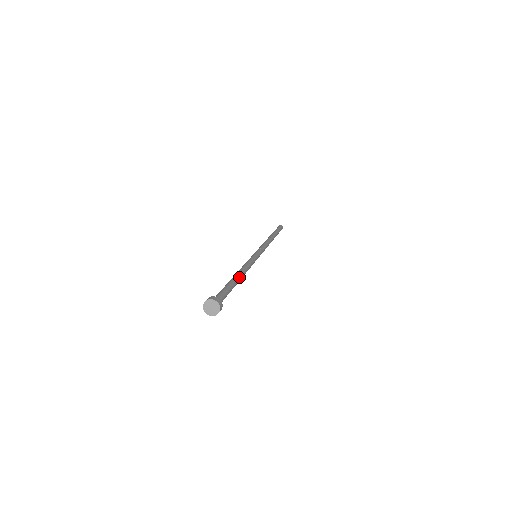
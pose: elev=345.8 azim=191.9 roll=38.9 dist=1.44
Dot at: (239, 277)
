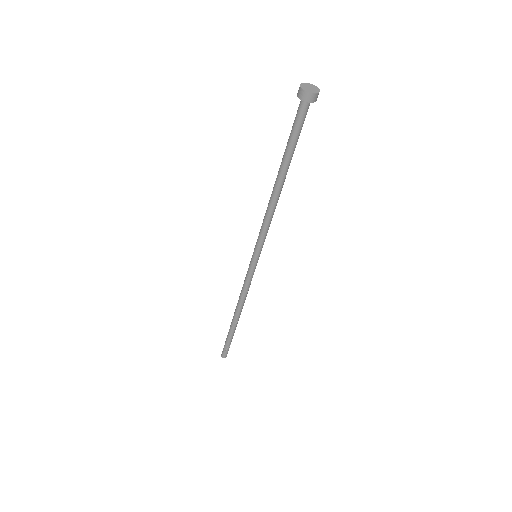
Dot at: occluded
